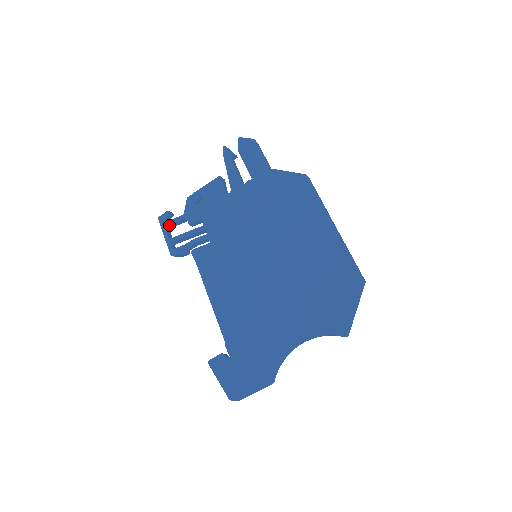
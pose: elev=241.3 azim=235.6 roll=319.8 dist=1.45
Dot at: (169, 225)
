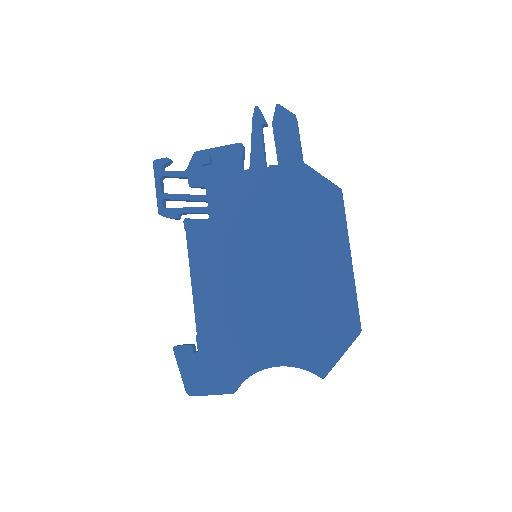
Dot at: (165, 176)
